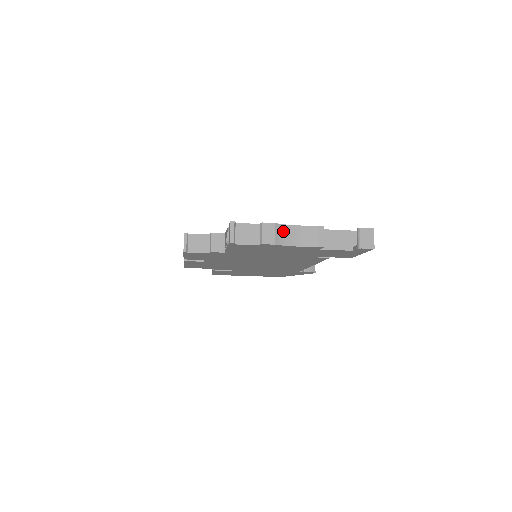
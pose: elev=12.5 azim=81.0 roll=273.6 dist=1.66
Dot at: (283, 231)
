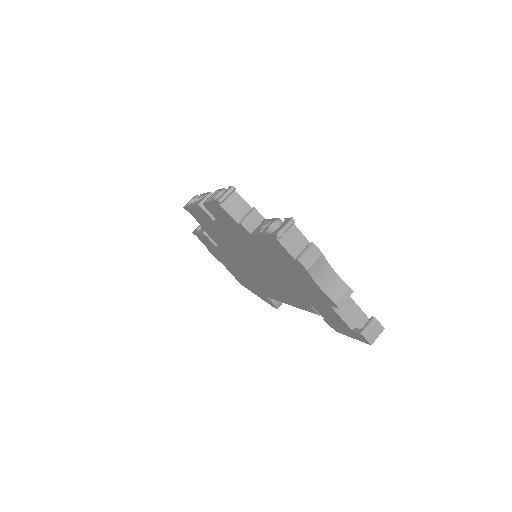
Dot at: (322, 265)
